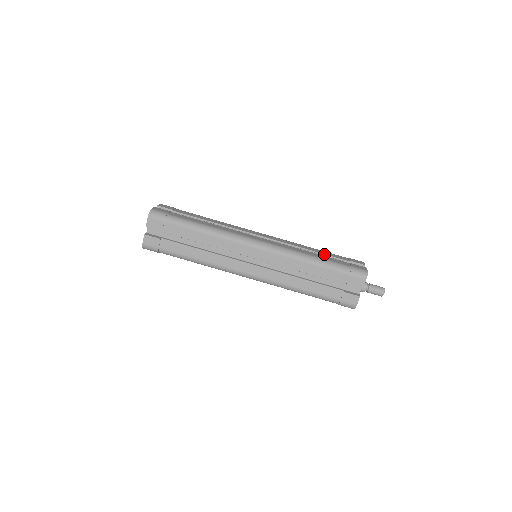
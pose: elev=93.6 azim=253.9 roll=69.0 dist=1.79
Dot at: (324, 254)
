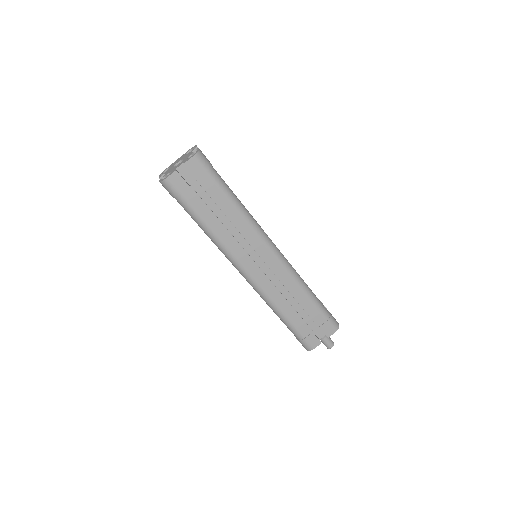
Dot at: (304, 310)
